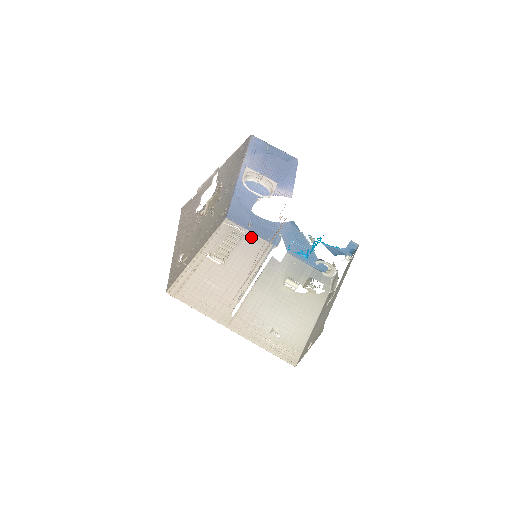
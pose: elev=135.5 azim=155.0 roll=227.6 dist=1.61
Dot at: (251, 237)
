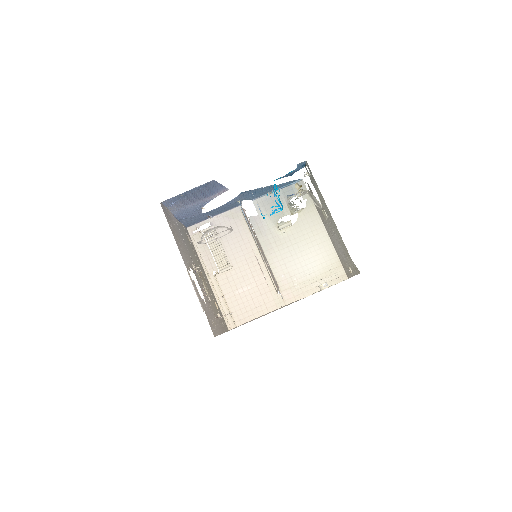
Dot at: (219, 221)
